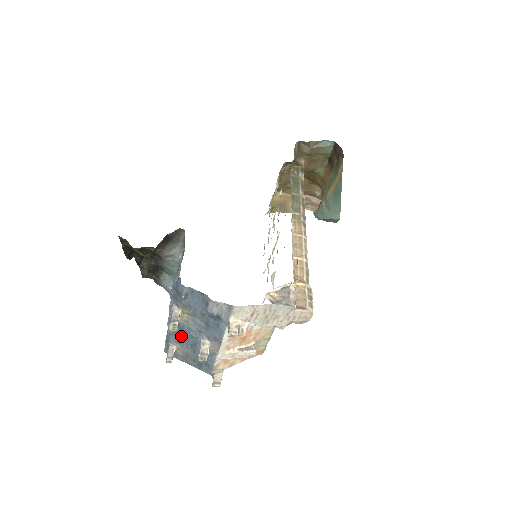
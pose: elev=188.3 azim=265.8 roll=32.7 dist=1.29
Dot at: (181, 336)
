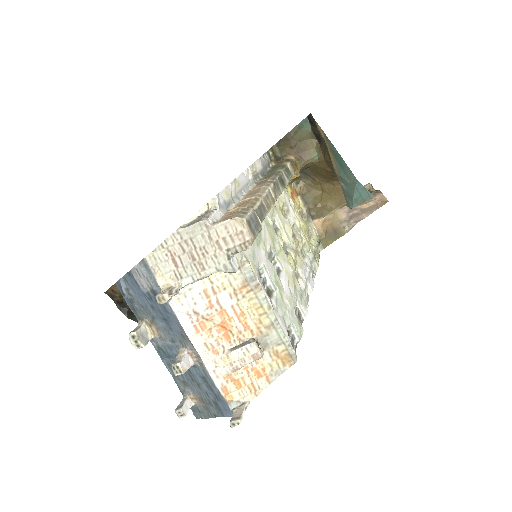
Dot at: occluded
